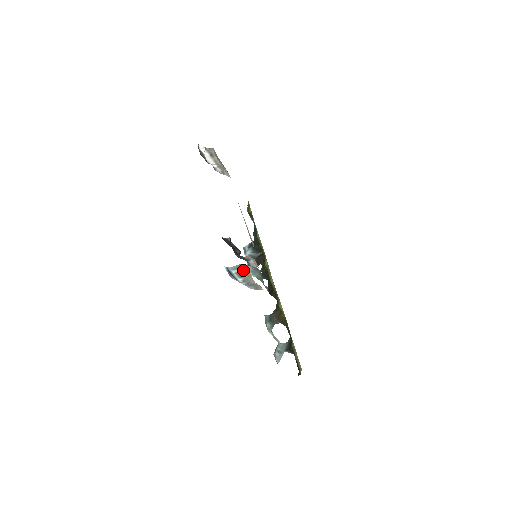
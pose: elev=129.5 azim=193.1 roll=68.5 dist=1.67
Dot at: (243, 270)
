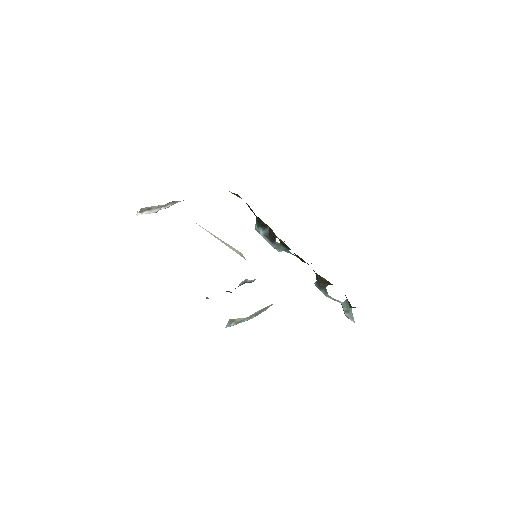
Dot at: (237, 319)
